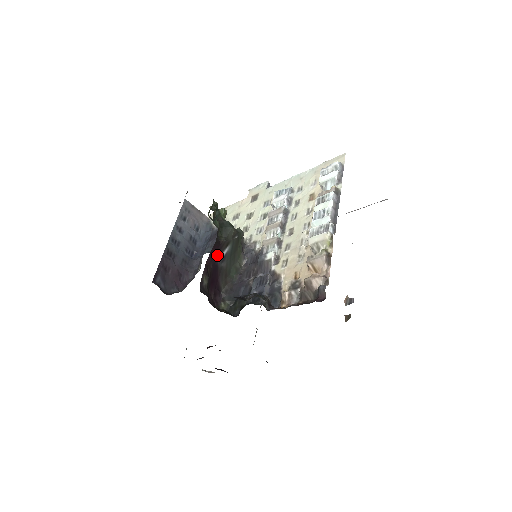
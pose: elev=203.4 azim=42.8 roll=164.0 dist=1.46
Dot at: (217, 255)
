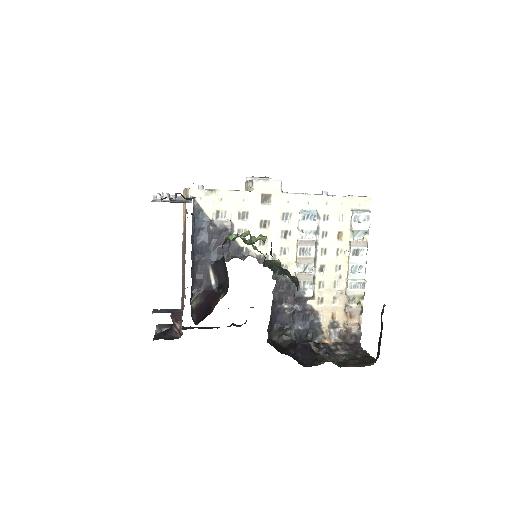
Dot at: occluded
